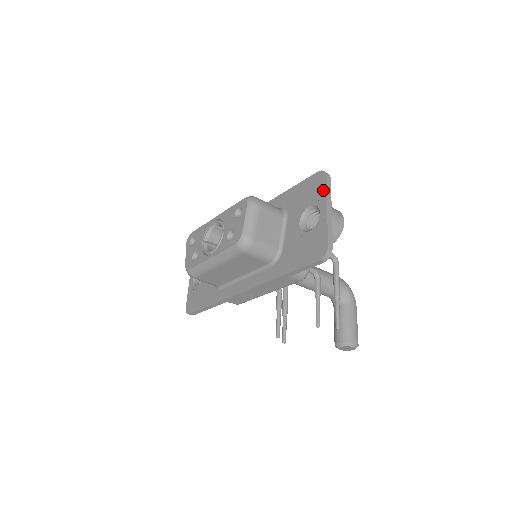
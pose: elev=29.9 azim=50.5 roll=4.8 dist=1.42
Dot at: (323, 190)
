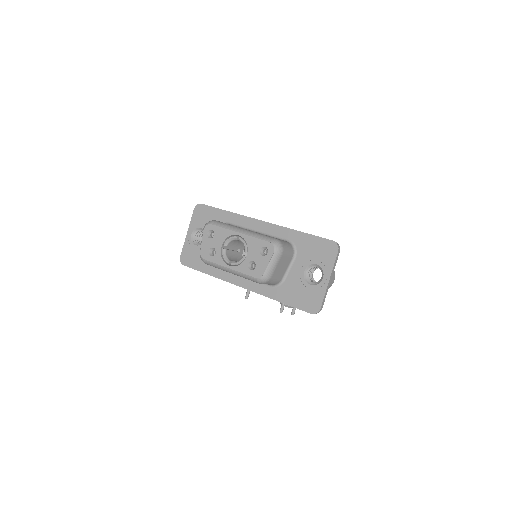
Dot at: (332, 261)
